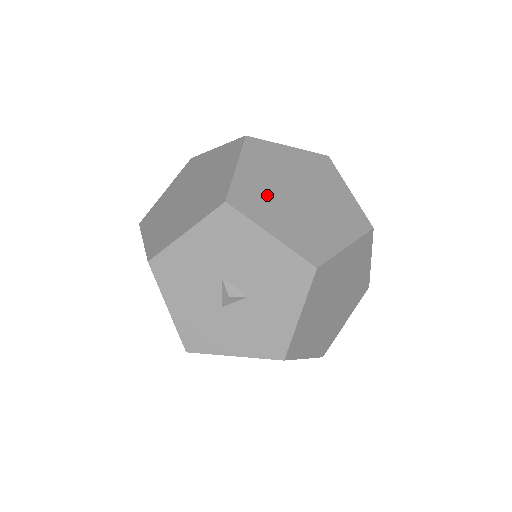
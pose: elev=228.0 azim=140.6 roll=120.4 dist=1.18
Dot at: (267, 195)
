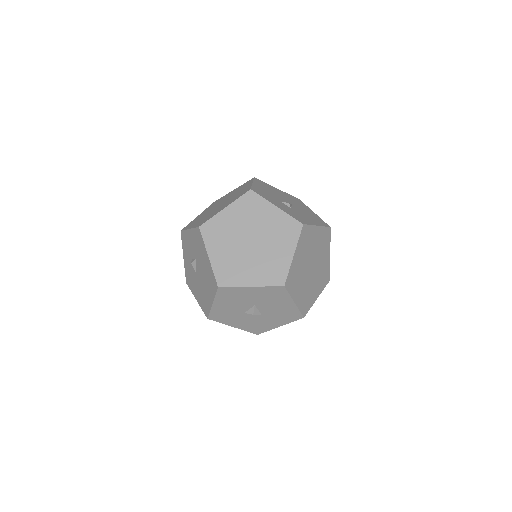
Dot at: (300, 274)
